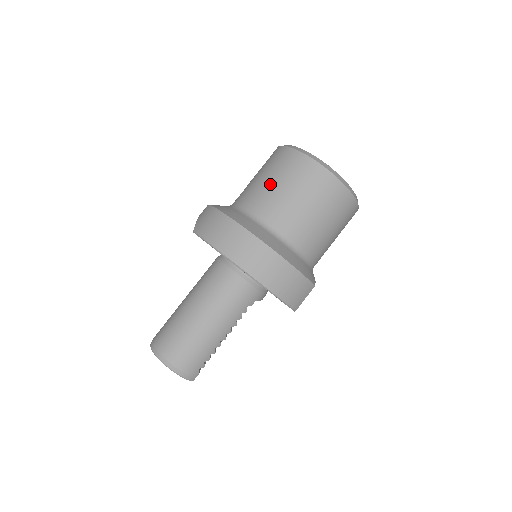
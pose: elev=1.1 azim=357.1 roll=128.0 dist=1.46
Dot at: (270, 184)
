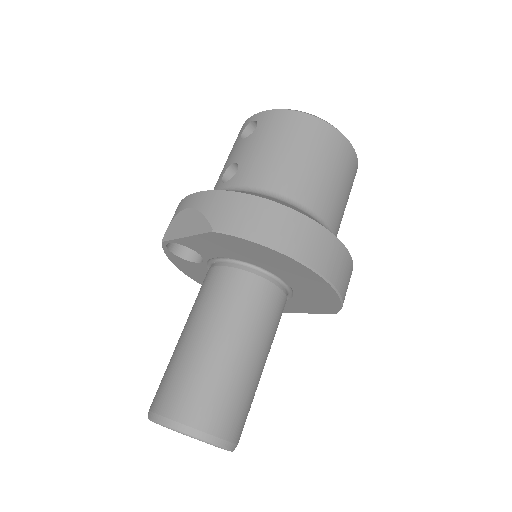
Dot at: (292, 157)
